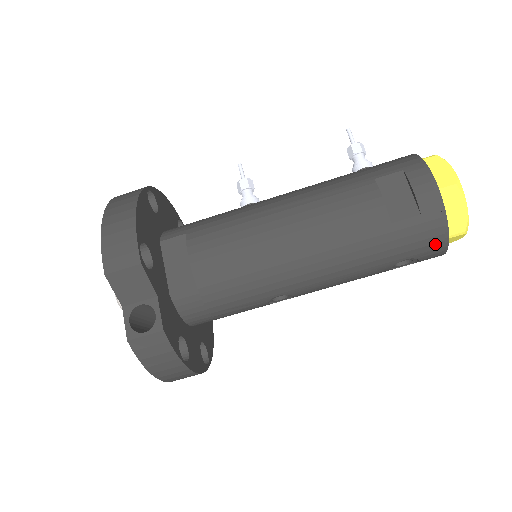
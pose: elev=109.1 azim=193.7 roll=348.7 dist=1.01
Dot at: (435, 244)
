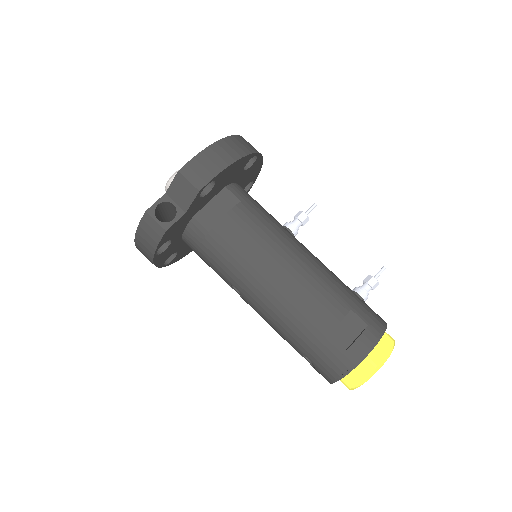
Dot at: (330, 374)
